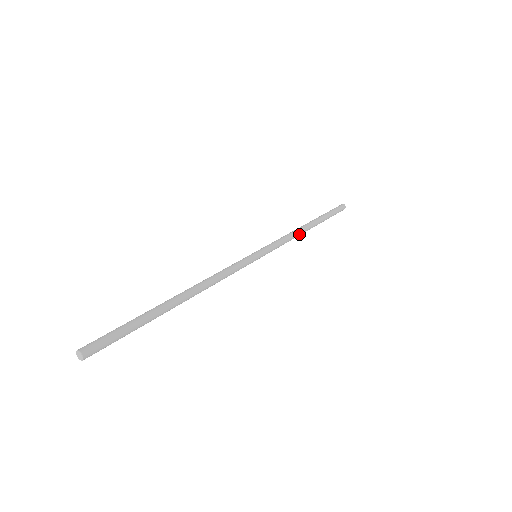
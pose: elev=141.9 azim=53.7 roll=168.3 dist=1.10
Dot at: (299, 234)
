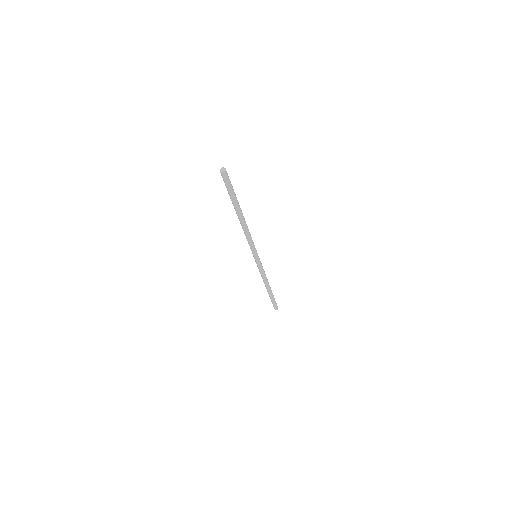
Dot at: (267, 280)
